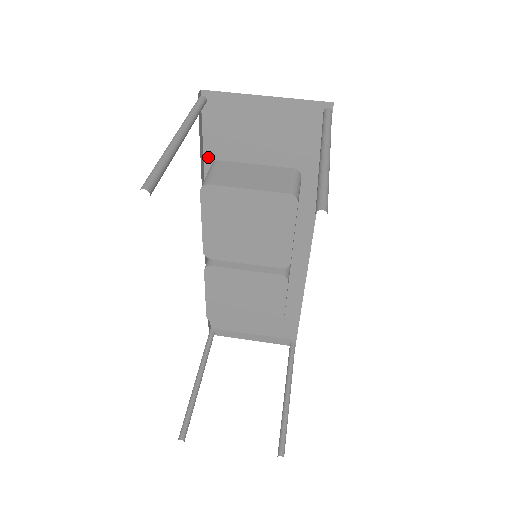
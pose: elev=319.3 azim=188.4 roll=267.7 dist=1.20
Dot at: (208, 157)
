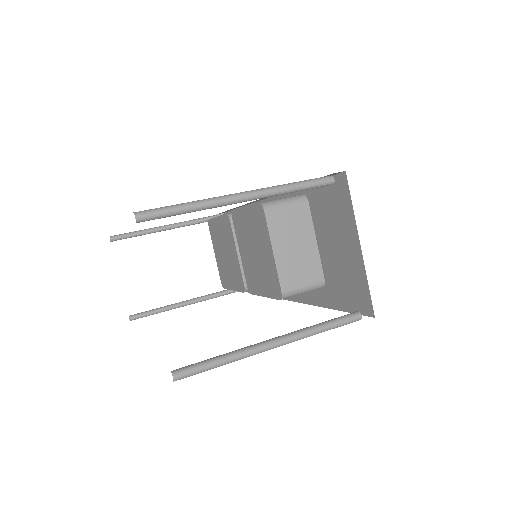
Dot at: occluded
